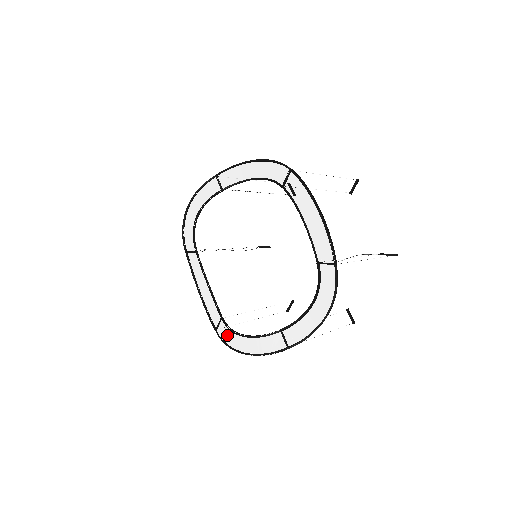
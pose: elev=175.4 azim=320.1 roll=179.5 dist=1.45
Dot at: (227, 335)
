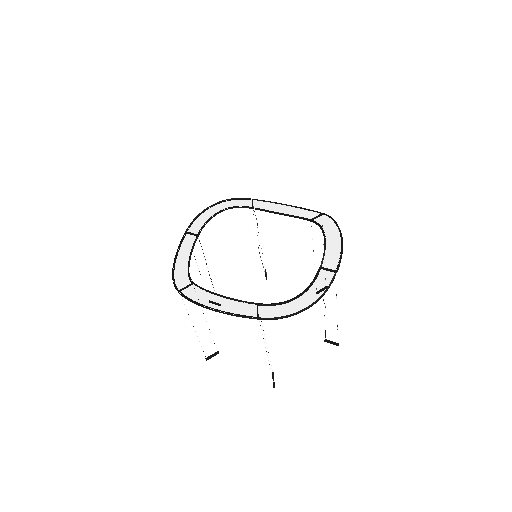
Dot at: (195, 293)
